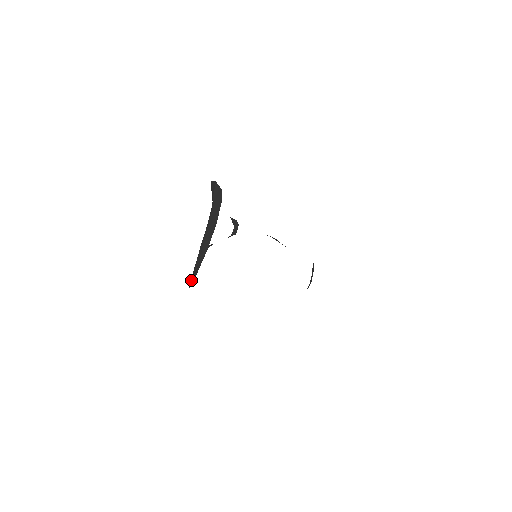
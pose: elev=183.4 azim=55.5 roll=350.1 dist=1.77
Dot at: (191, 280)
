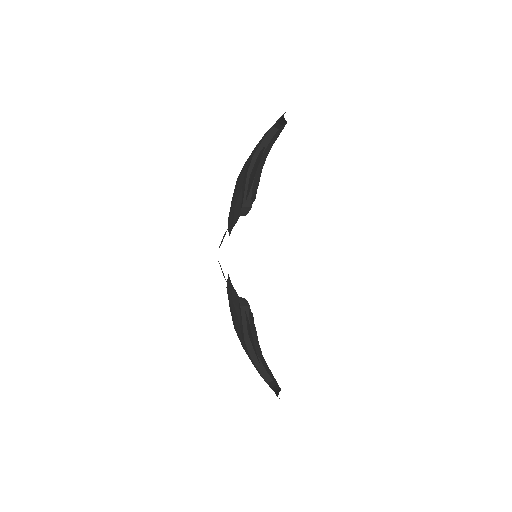
Dot at: occluded
